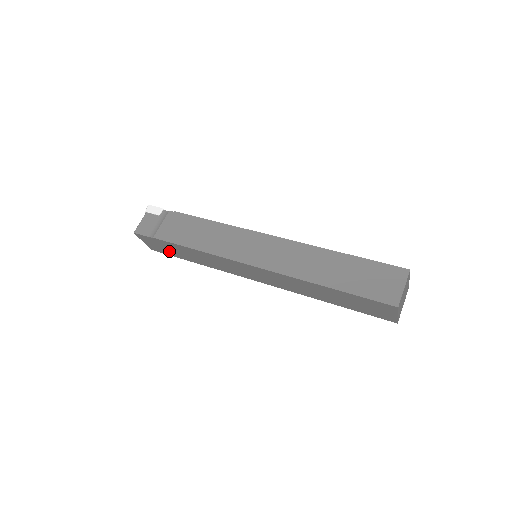
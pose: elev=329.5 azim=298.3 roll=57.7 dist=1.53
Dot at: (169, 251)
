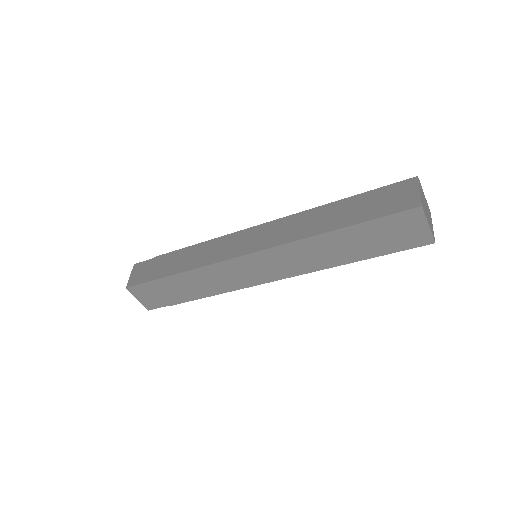
Dot at: (154, 273)
